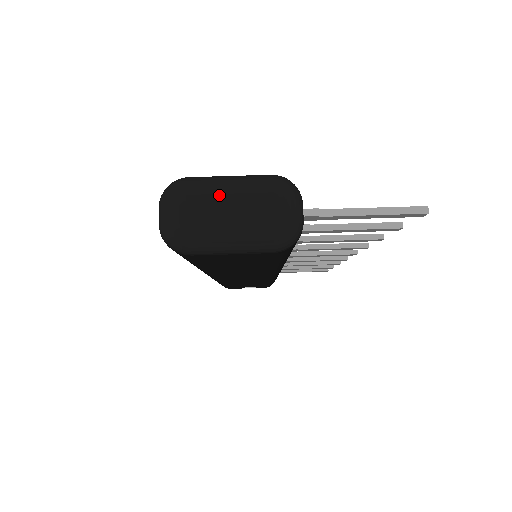
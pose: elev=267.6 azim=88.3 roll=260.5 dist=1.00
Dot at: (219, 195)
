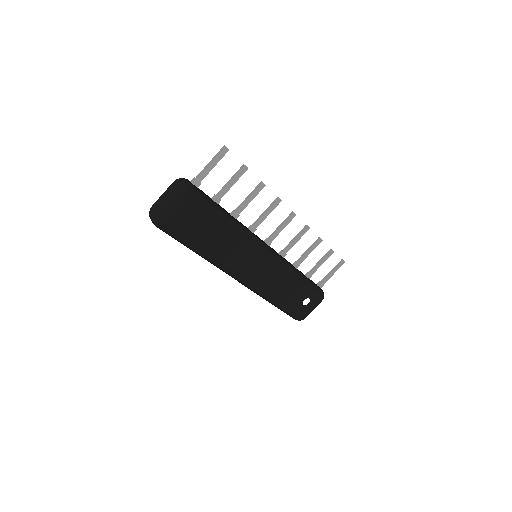
Dot at: (160, 198)
